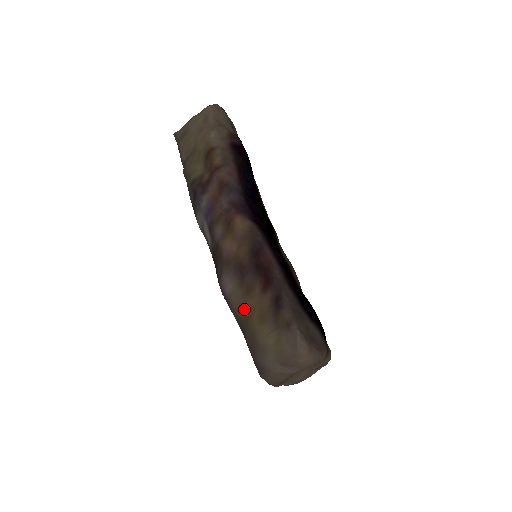
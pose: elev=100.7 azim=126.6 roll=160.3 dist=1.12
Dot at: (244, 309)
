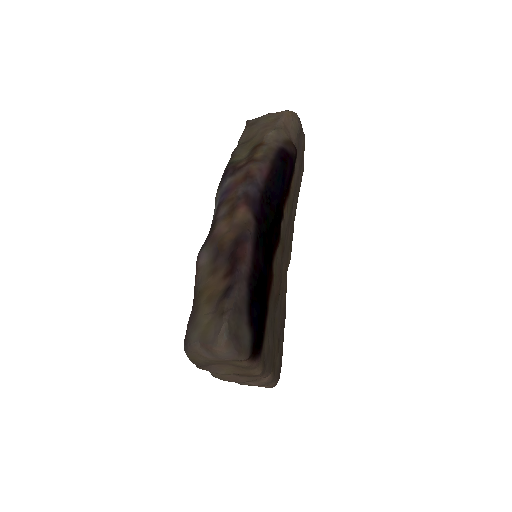
Dot at: (202, 284)
